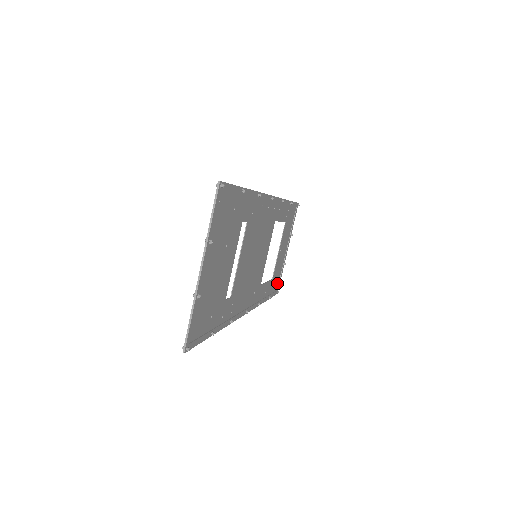
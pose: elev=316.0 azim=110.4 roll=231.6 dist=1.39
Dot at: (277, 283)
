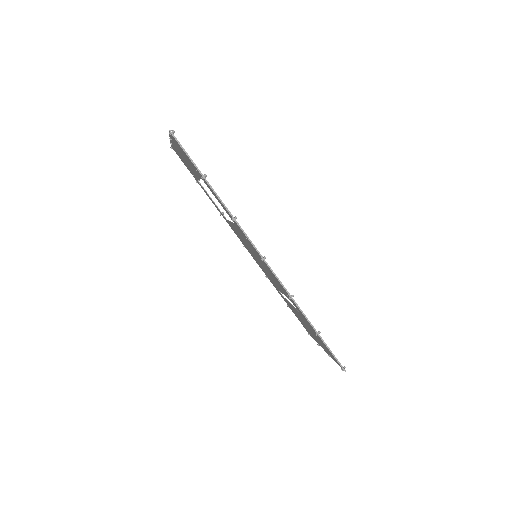
Dot at: occluded
